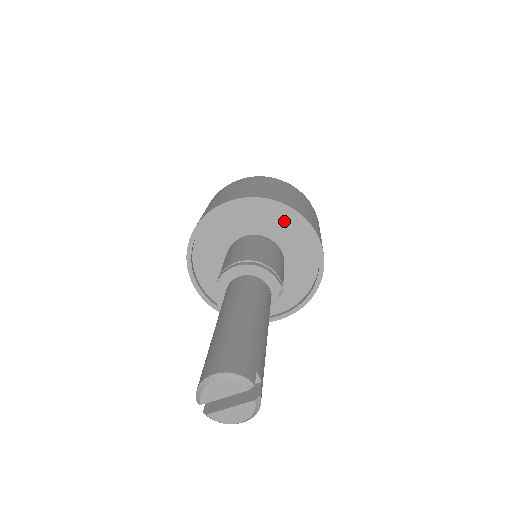
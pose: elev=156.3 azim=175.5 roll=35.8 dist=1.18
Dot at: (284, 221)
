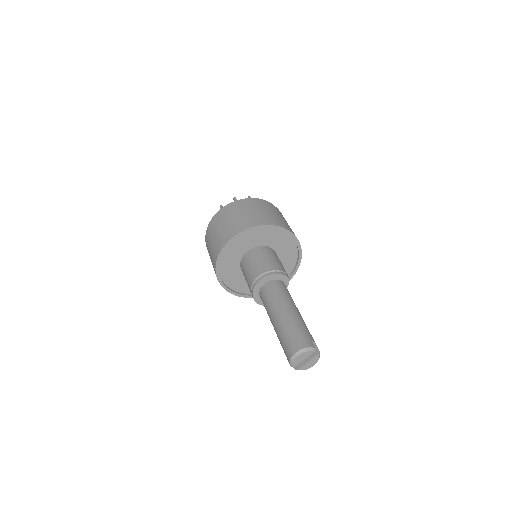
Dot at: (269, 233)
